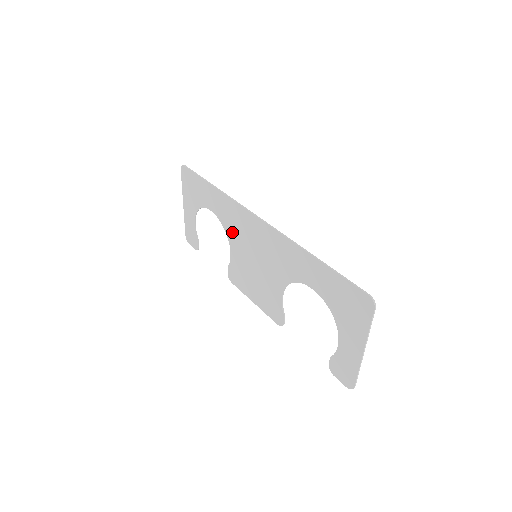
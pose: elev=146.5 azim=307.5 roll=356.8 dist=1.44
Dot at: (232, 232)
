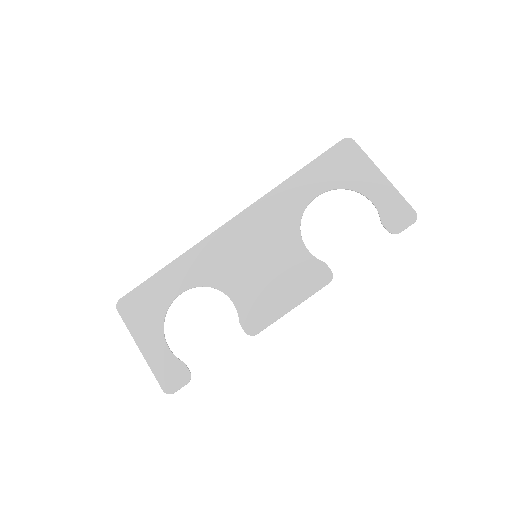
Dot at: (218, 274)
